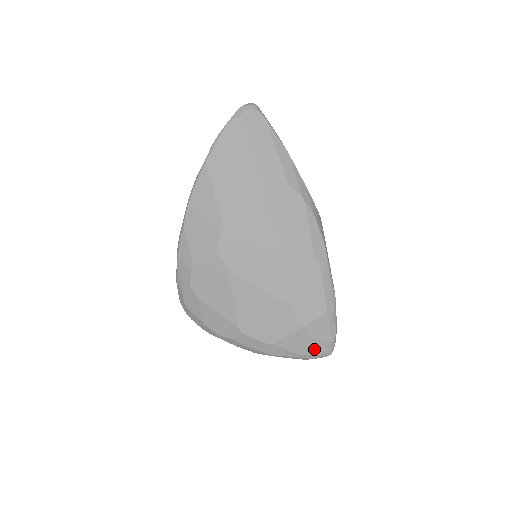
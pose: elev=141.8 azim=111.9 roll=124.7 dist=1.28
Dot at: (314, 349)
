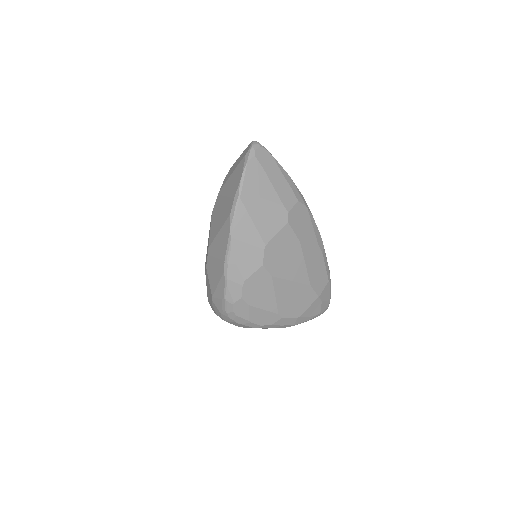
Dot at: (322, 309)
